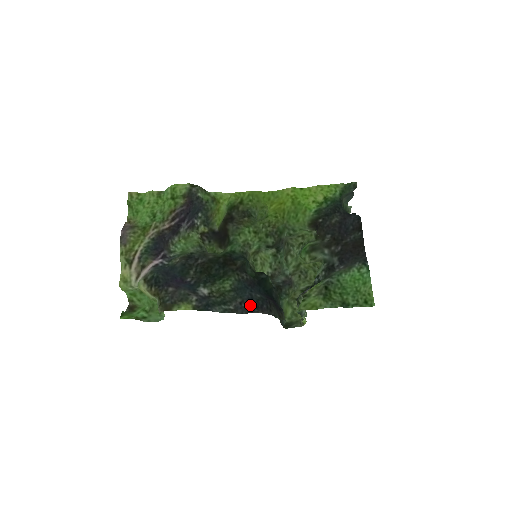
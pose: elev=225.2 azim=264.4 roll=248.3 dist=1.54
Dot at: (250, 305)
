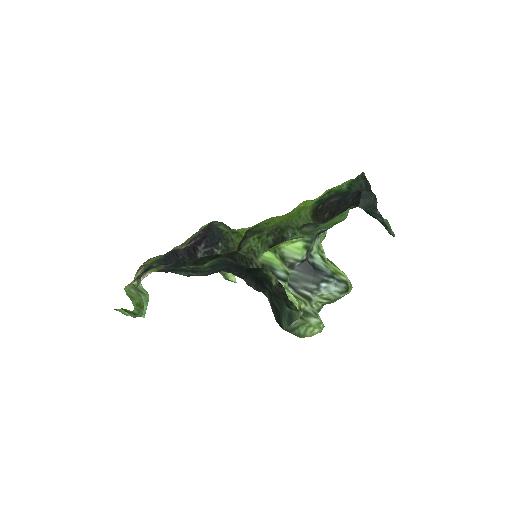
Dot at: (218, 270)
